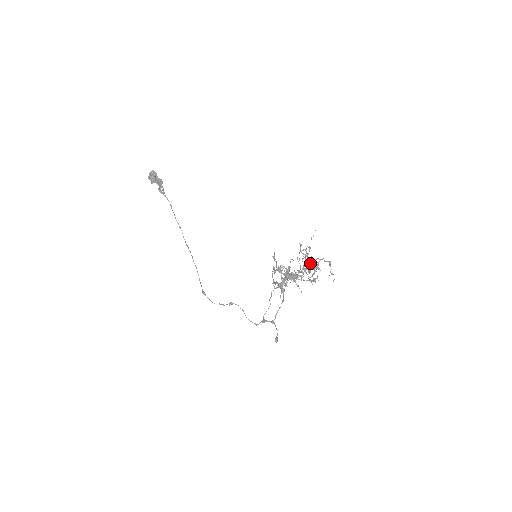
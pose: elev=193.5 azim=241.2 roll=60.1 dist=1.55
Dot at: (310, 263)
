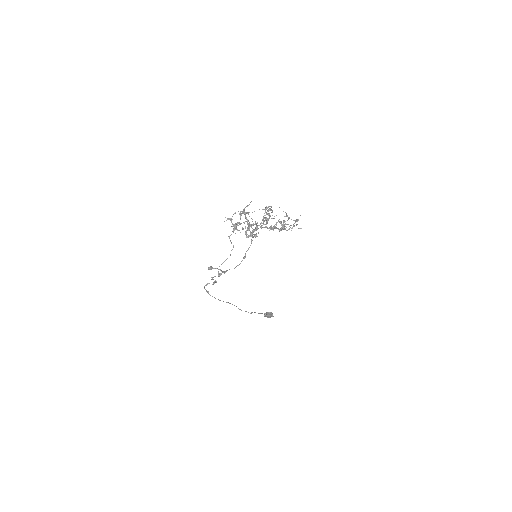
Dot at: (268, 210)
